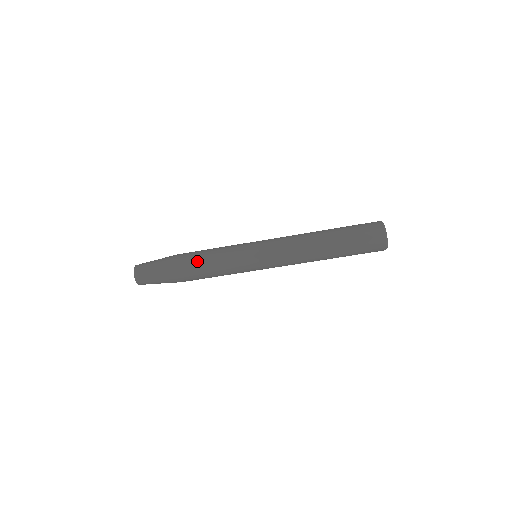
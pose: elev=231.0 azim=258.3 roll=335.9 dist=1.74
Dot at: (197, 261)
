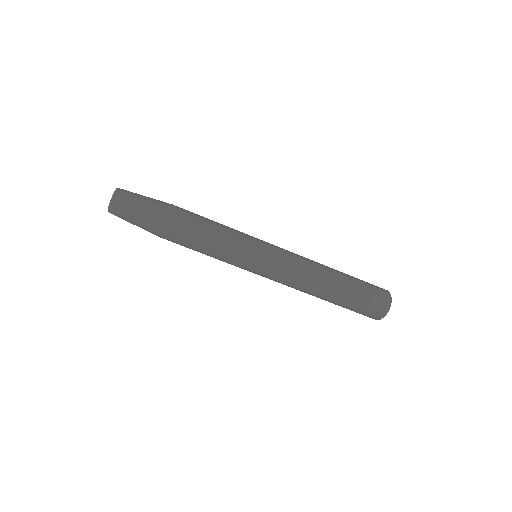
Dot at: (198, 221)
